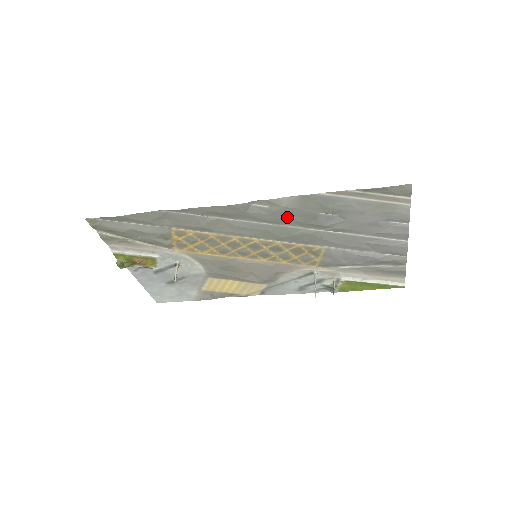
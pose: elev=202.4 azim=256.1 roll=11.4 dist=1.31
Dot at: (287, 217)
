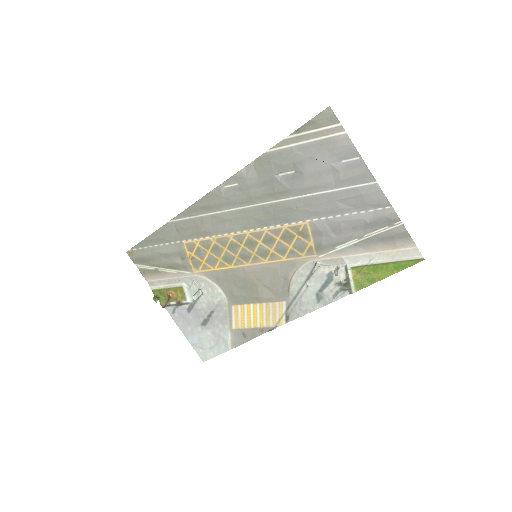
Dot at: (256, 191)
